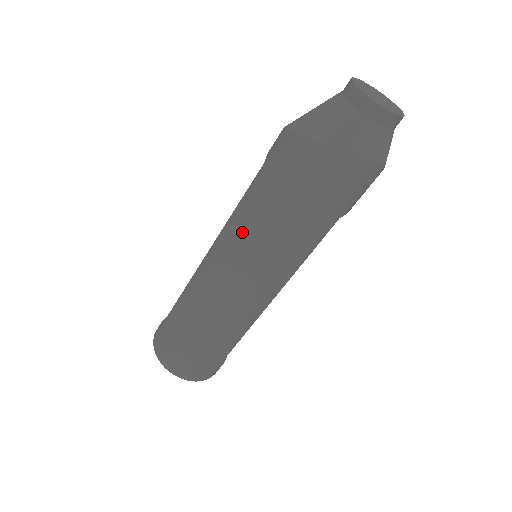
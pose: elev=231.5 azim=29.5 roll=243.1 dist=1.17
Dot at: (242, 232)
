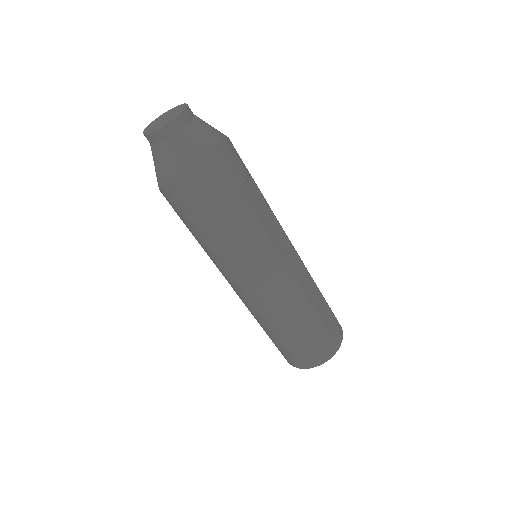
Dot at: (216, 261)
